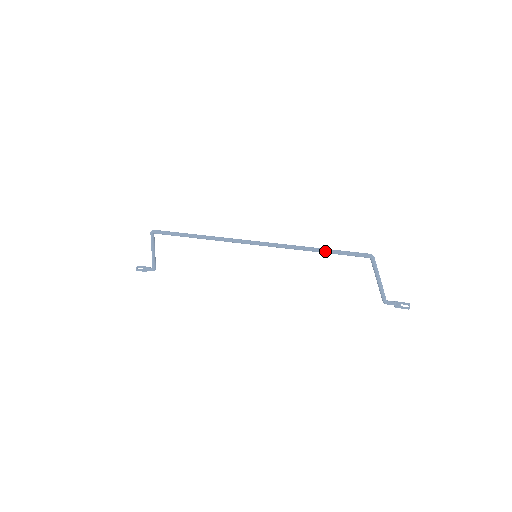
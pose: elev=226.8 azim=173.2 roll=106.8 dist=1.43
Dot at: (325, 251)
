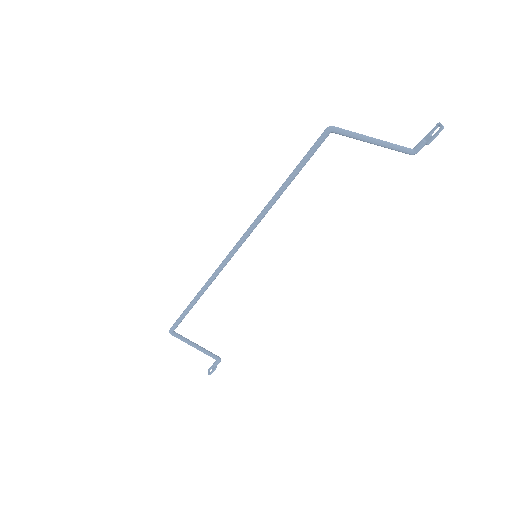
Dot at: (290, 179)
